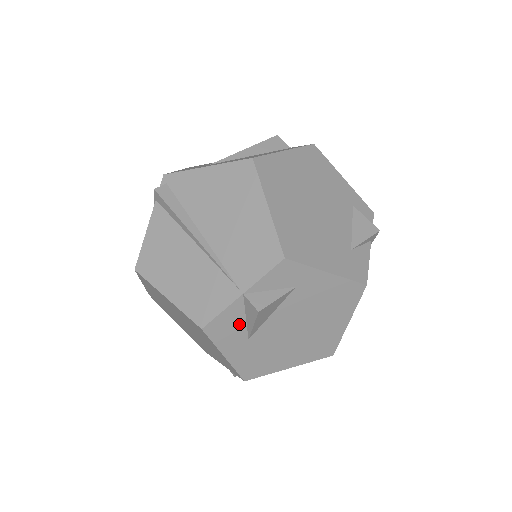
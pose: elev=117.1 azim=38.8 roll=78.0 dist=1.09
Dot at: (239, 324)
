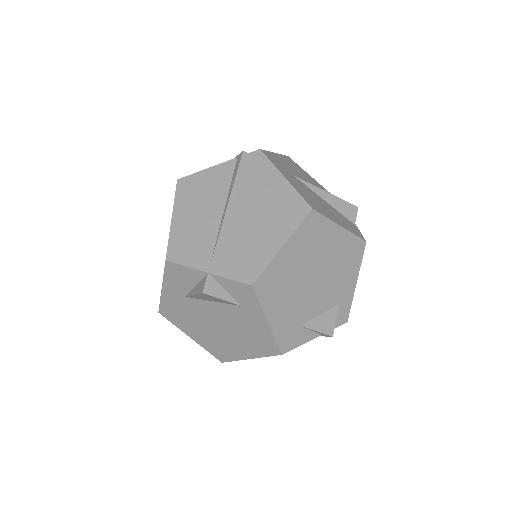
Dot at: (189, 283)
